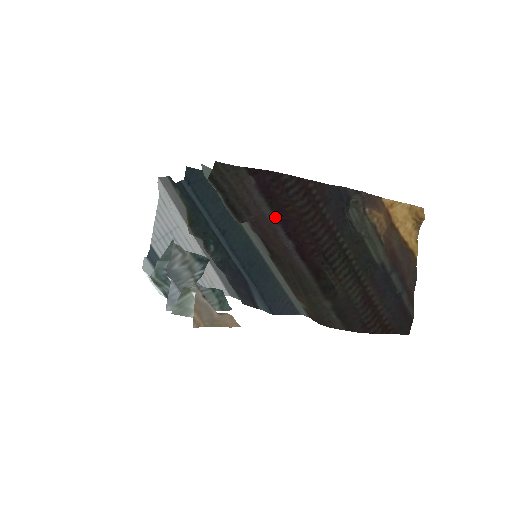
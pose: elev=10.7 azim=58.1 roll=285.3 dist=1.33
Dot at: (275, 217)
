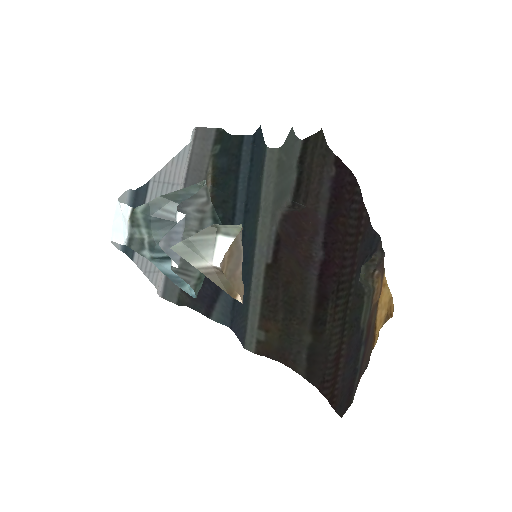
Dot at: (326, 219)
